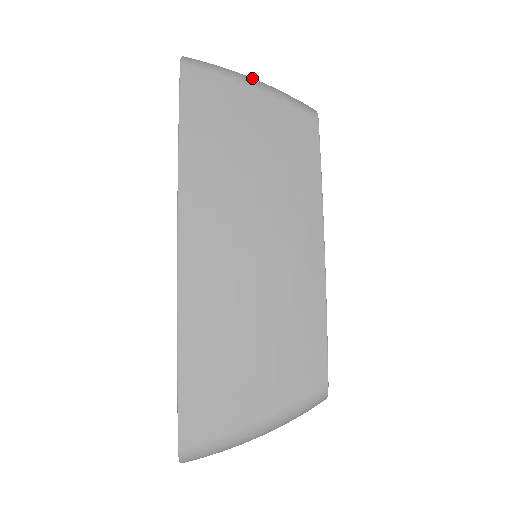
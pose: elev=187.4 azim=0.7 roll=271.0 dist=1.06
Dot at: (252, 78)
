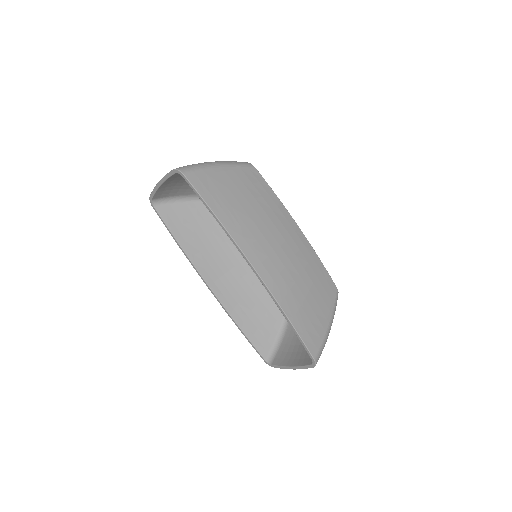
Dot at: (214, 162)
